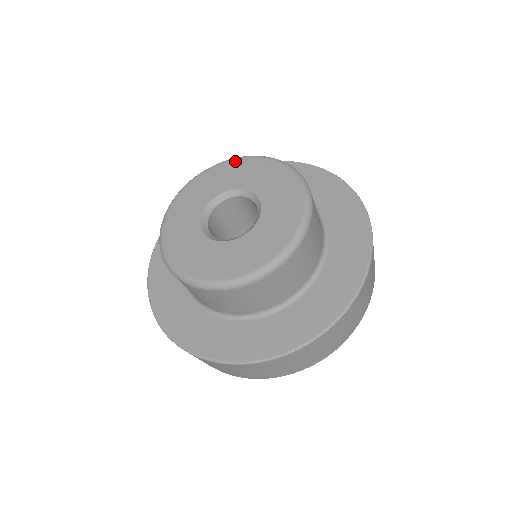
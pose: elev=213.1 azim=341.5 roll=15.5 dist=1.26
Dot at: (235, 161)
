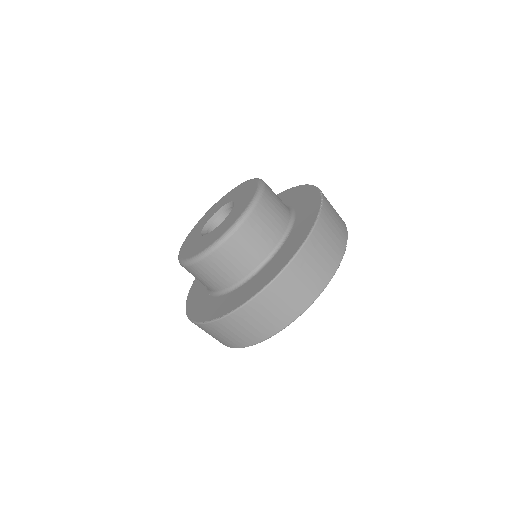
Dot at: (196, 225)
